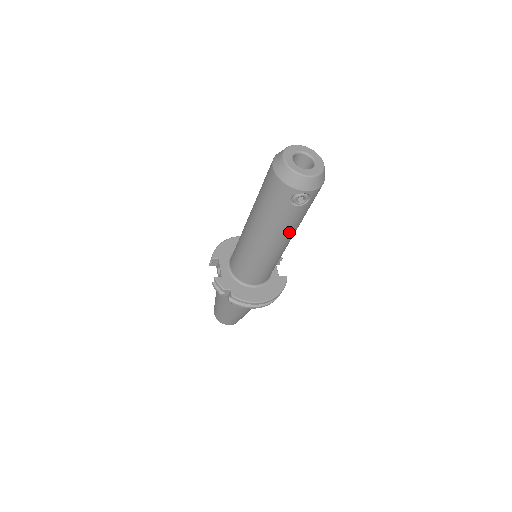
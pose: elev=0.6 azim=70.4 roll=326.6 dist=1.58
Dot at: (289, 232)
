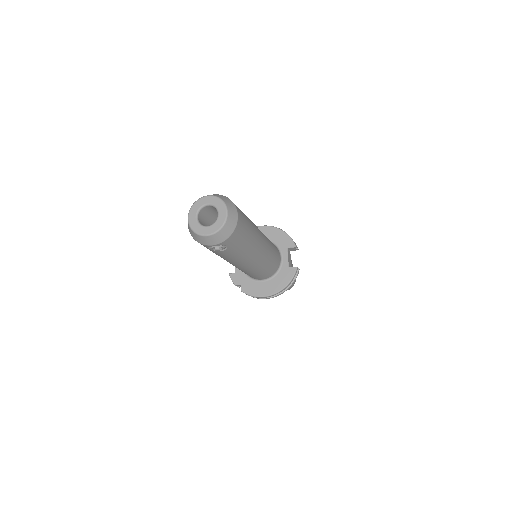
Dot at: (241, 259)
